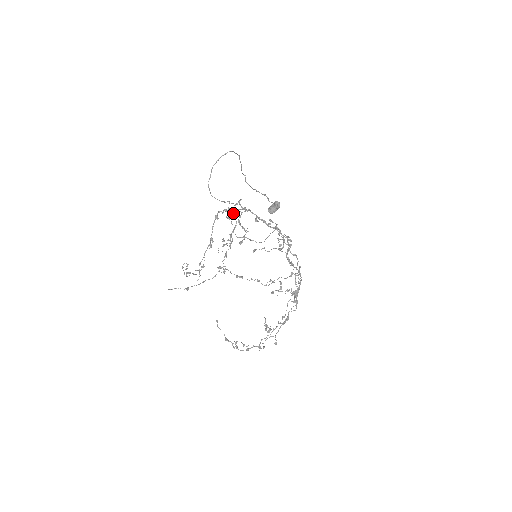
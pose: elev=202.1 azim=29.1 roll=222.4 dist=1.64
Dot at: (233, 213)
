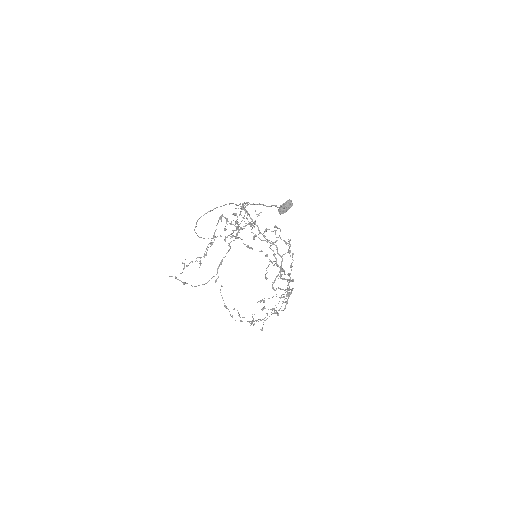
Dot at: occluded
